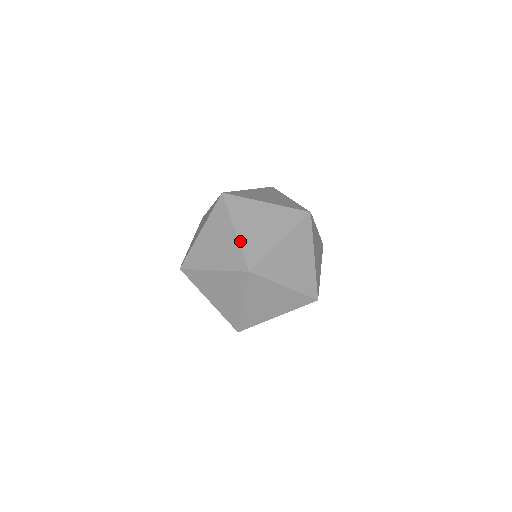
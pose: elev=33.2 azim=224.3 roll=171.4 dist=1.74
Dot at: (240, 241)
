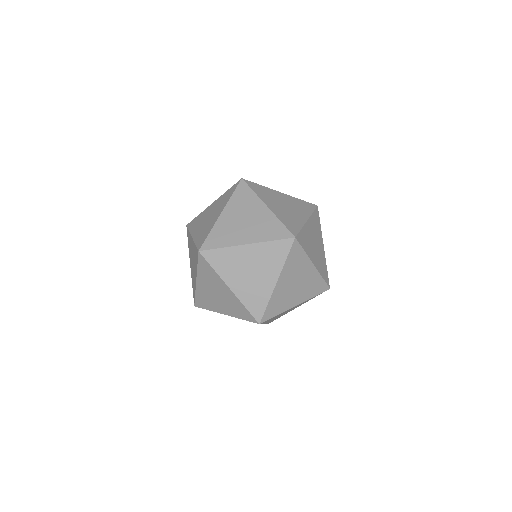
Dot at: (194, 240)
